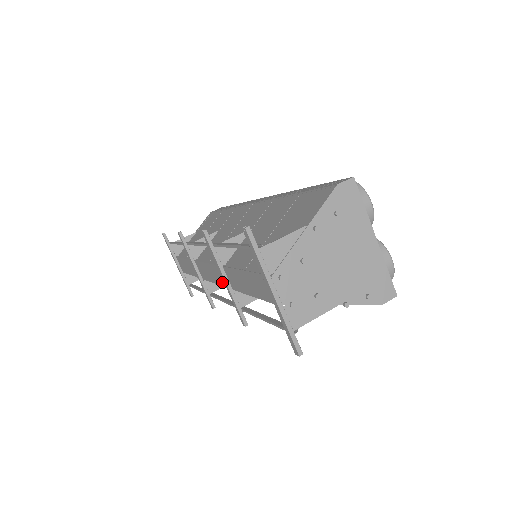
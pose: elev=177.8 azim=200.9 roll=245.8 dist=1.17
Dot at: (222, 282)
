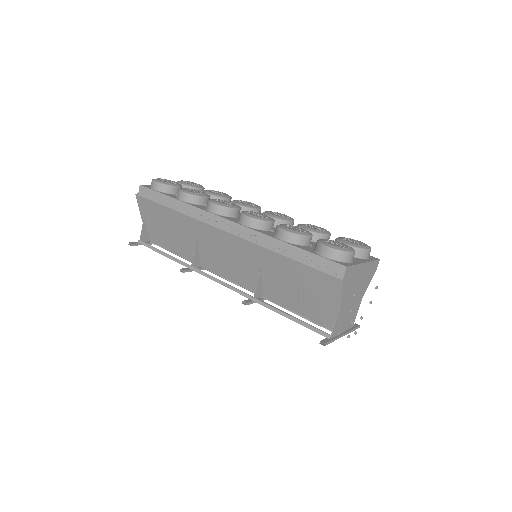
Dot at: occluded
